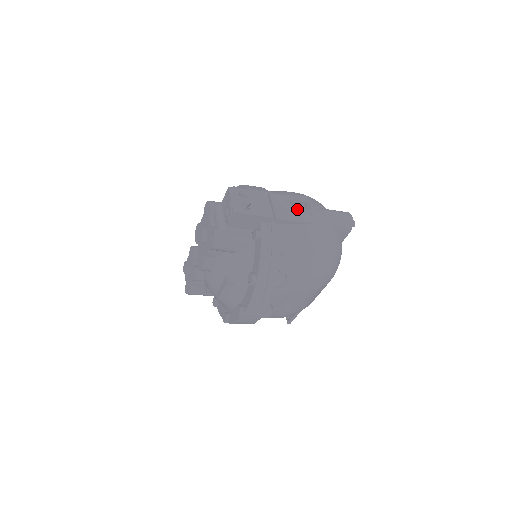
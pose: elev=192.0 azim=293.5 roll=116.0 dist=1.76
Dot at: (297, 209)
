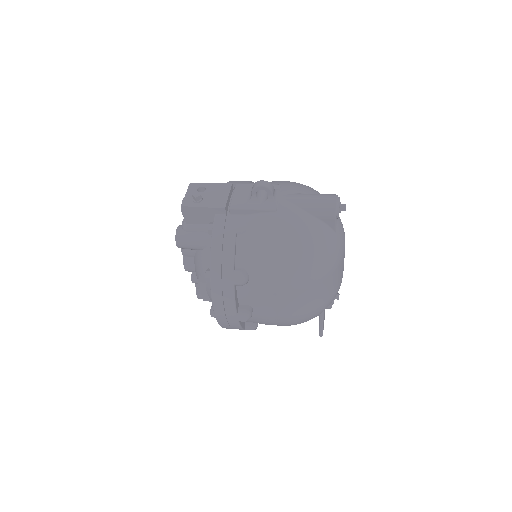
Dot at: (260, 197)
